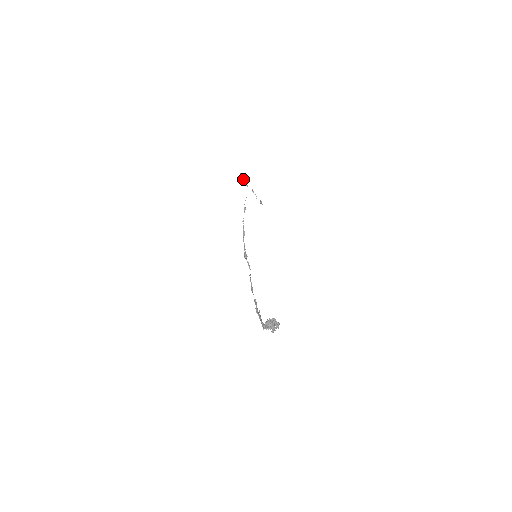
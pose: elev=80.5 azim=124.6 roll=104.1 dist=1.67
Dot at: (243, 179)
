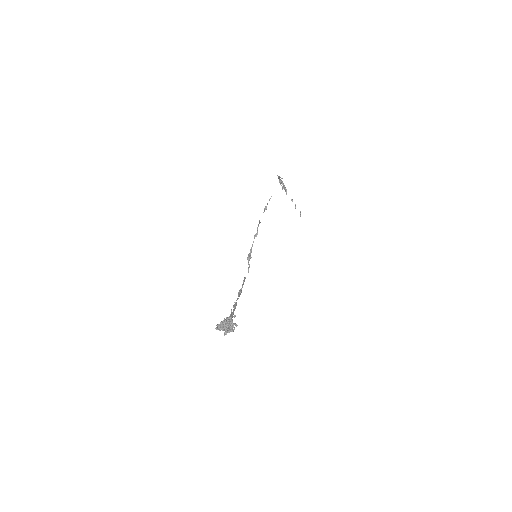
Dot at: (281, 183)
